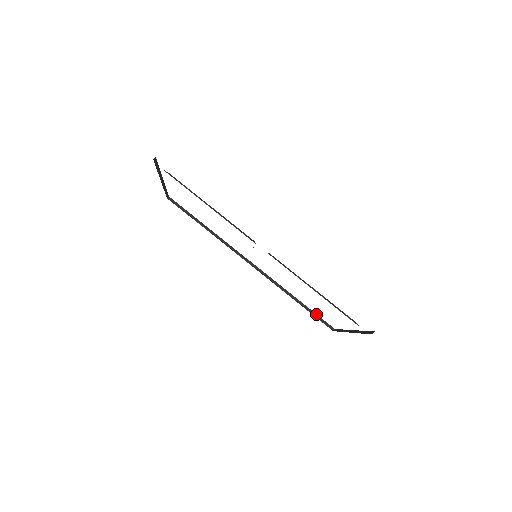
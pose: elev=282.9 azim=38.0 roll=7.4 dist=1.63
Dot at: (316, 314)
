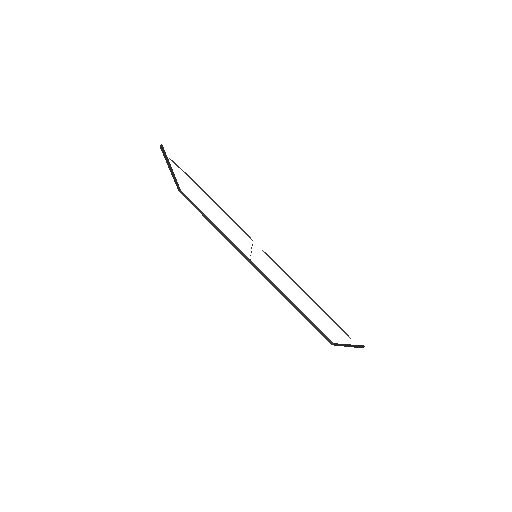
Dot at: occluded
